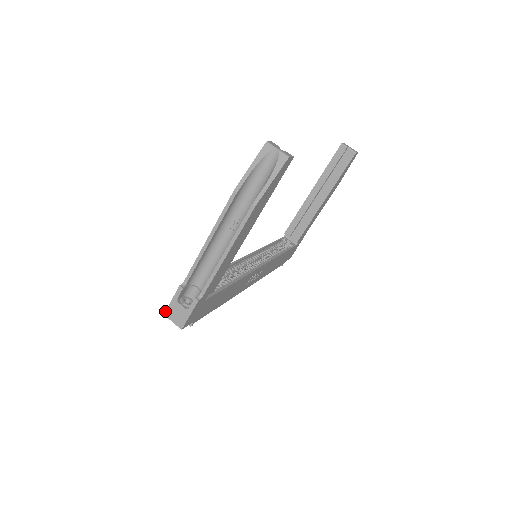
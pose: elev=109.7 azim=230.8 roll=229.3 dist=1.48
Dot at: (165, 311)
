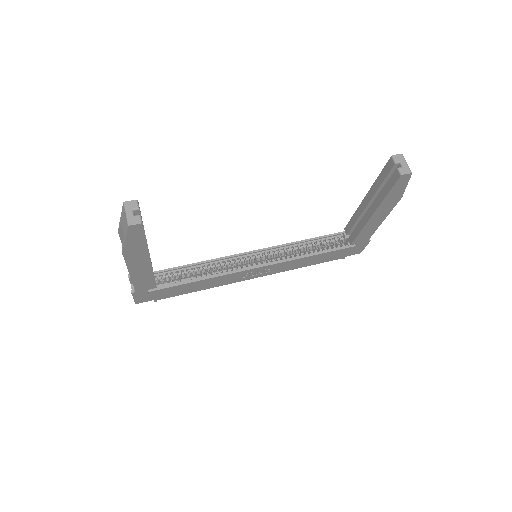
Dot at: occluded
